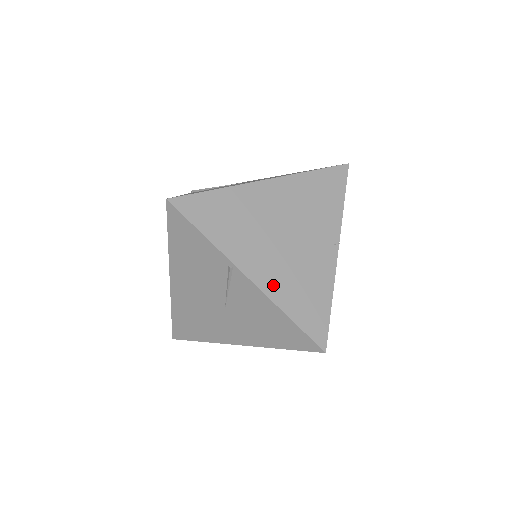
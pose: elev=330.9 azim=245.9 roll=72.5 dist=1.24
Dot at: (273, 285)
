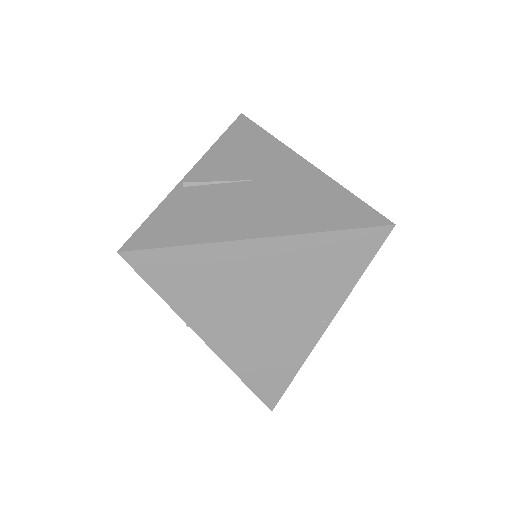
Dot at: (232, 351)
